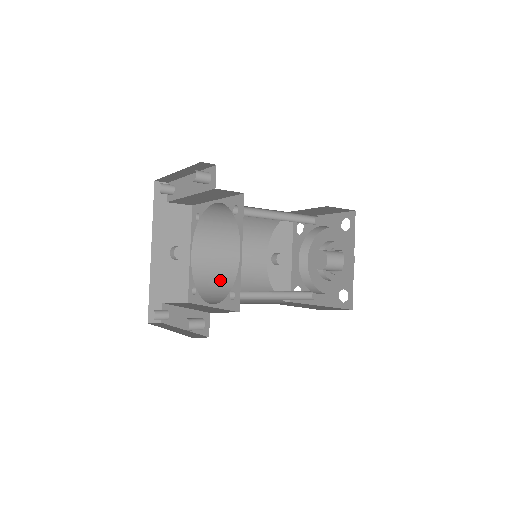
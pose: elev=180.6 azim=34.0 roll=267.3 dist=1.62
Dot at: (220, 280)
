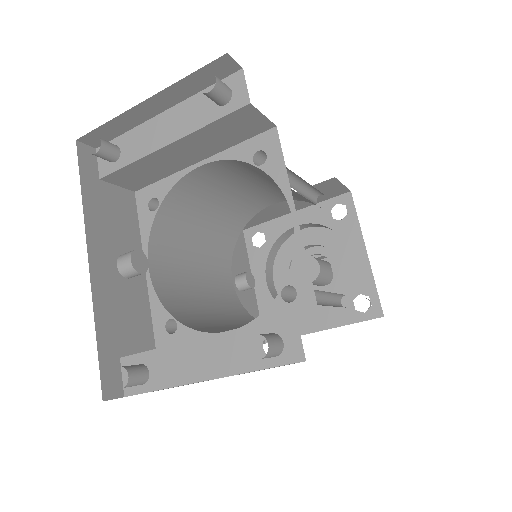
Dot at: (197, 309)
